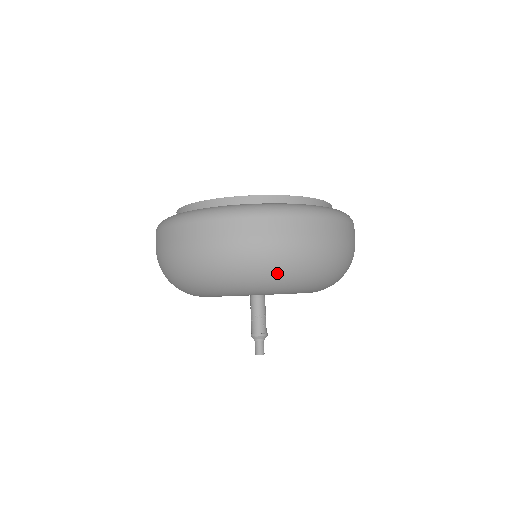
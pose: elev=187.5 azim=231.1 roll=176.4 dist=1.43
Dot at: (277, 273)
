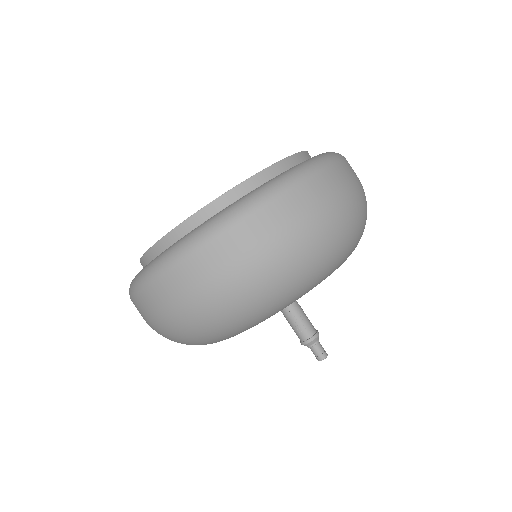
Dot at: (329, 253)
